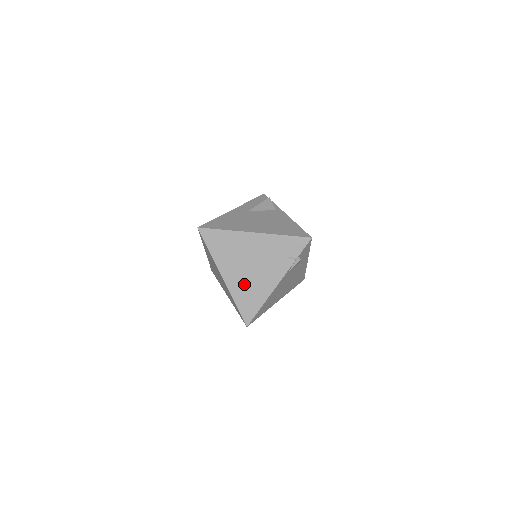
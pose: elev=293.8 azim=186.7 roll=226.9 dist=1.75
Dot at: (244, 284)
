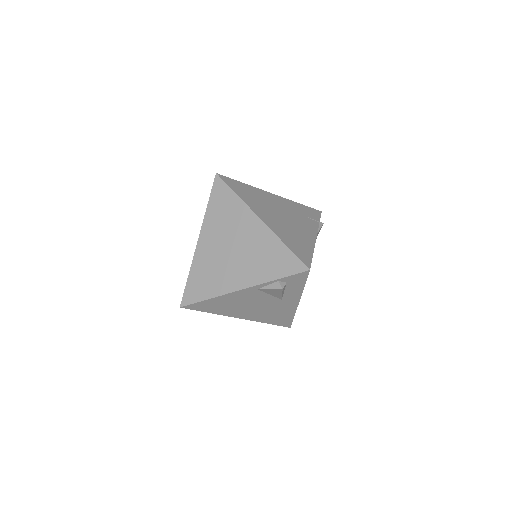
Dot at: (285, 229)
